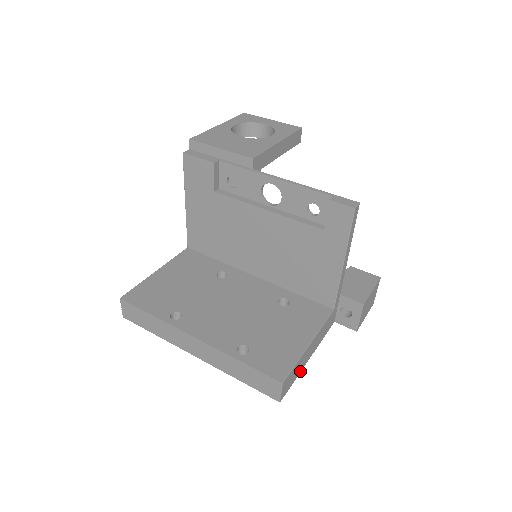
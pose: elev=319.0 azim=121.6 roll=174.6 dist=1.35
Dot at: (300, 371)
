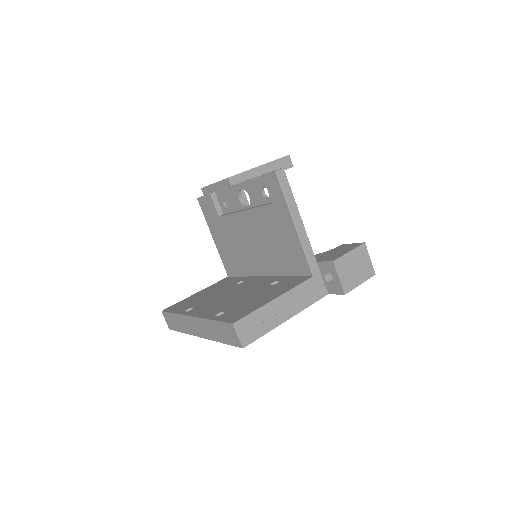
Dot at: (273, 327)
